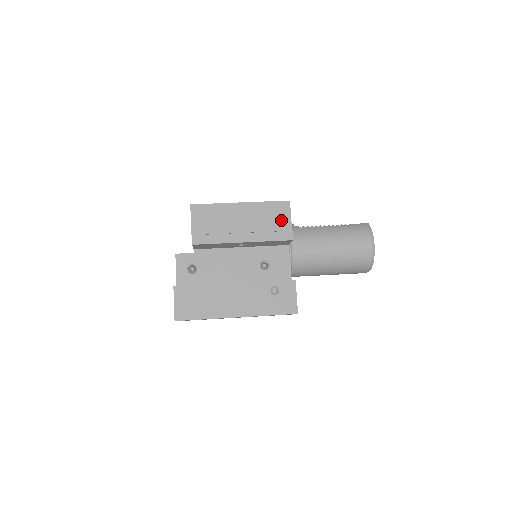
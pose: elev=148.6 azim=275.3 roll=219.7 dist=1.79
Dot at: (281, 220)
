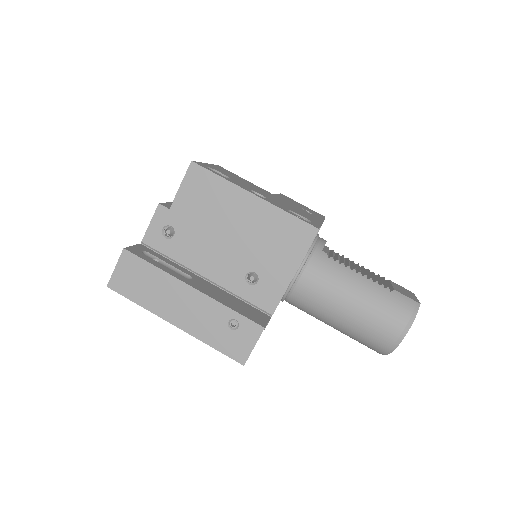
Dot at: (292, 247)
